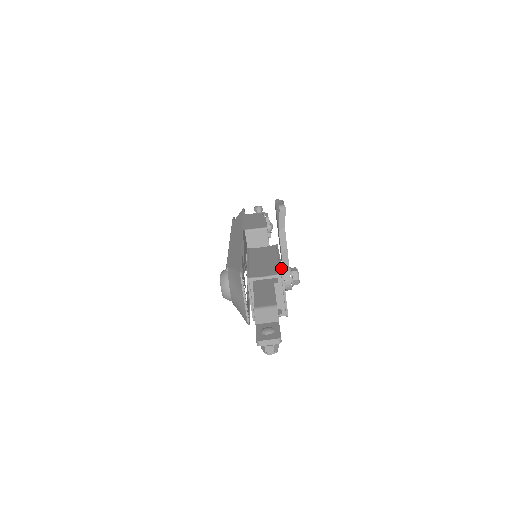
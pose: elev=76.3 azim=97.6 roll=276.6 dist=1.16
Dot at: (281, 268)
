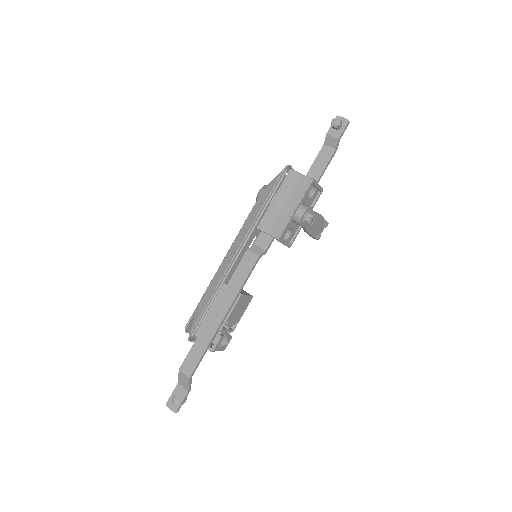
Dot at: (318, 198)
